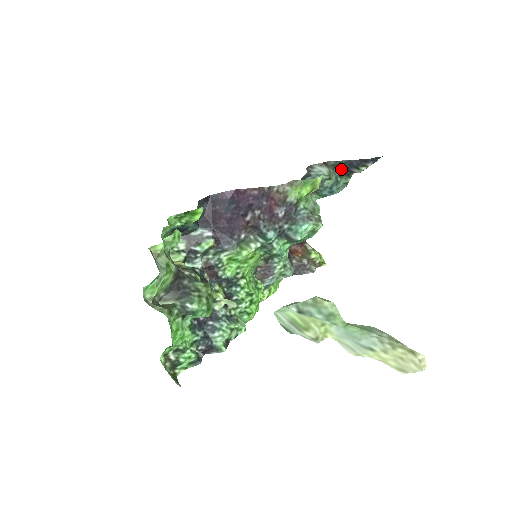
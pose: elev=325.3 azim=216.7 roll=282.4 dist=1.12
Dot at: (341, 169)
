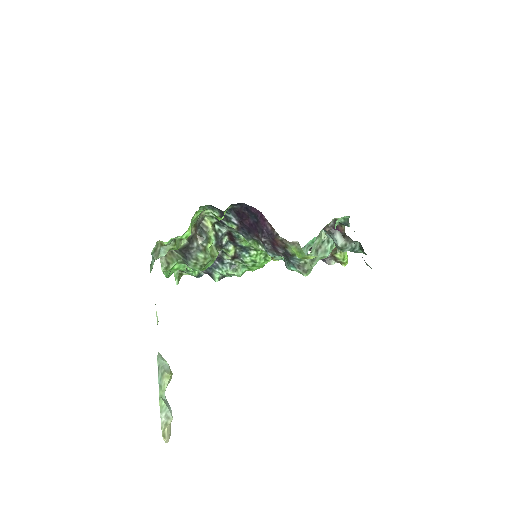
Dot at: occluded
